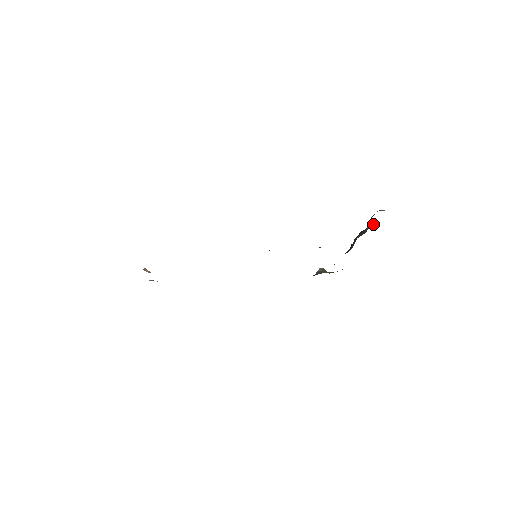
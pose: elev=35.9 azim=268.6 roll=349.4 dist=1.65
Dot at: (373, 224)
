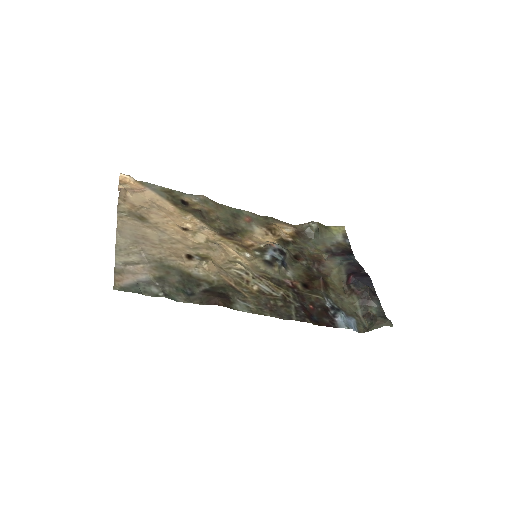
Dot at: (377, 307)
